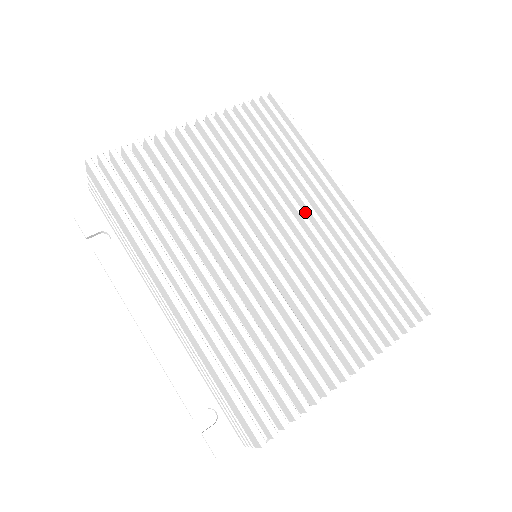
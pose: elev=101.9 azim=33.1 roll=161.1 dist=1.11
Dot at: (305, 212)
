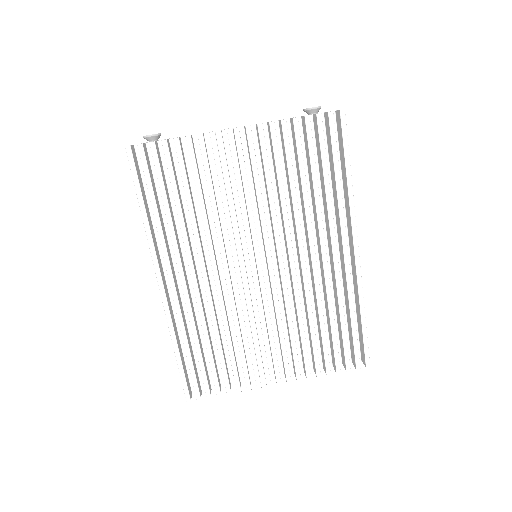
Dot at: (309, 249)
